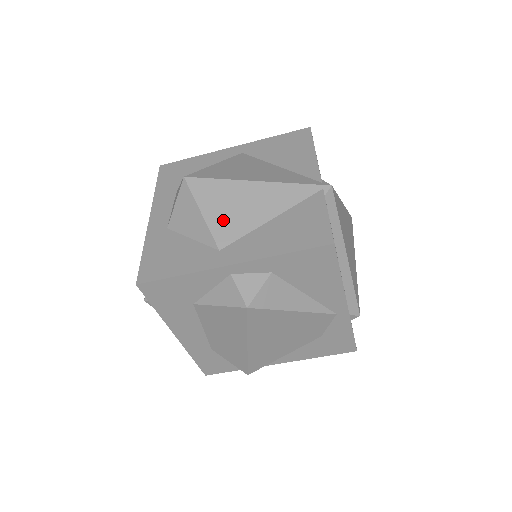
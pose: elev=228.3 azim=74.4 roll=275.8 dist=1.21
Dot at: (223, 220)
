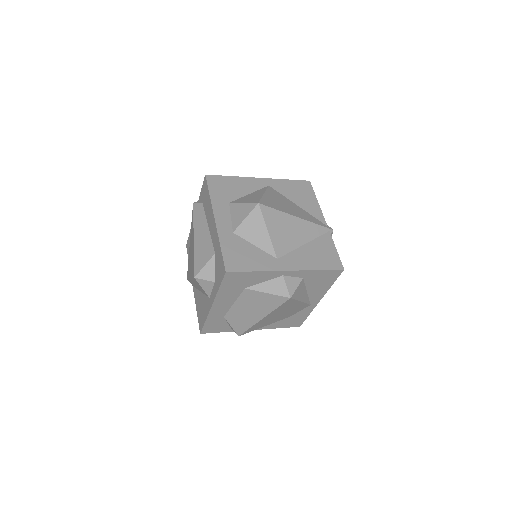
Dot at: (280, 239)
